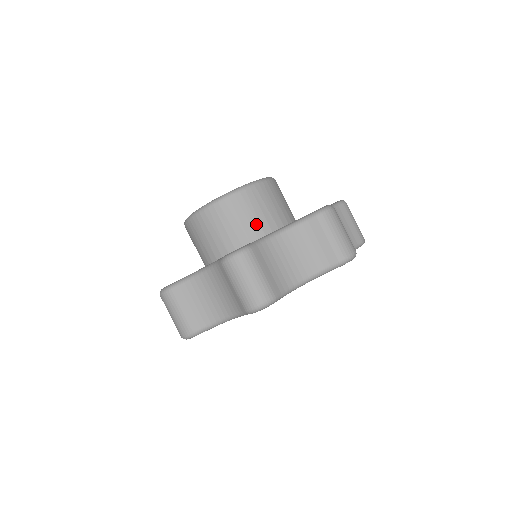
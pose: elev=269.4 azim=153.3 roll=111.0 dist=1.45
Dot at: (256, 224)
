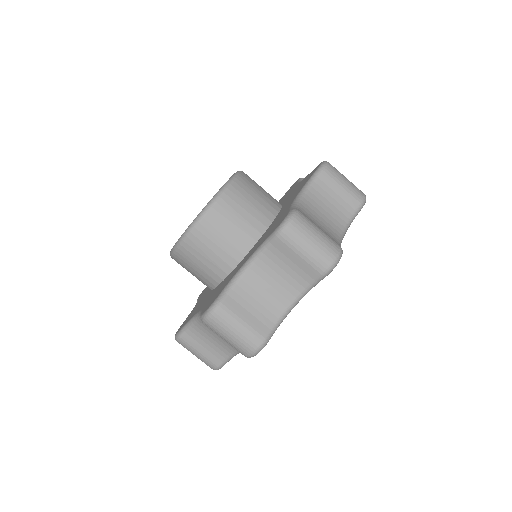
Dot at: (230, 248)
